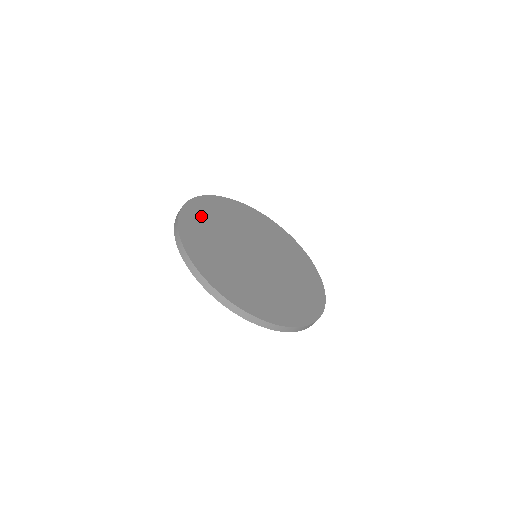
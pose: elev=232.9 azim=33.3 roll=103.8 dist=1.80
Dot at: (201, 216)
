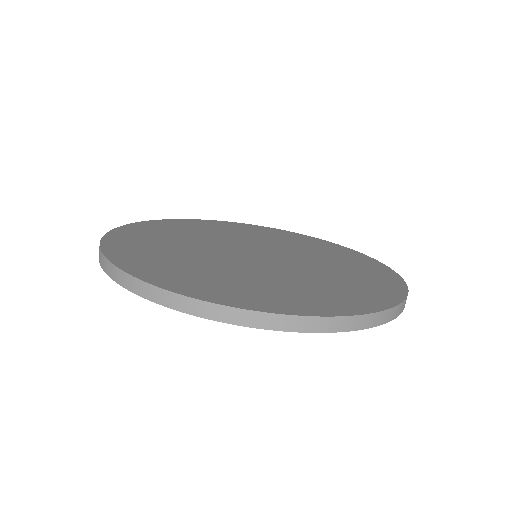
Dot at: (139, 241)
